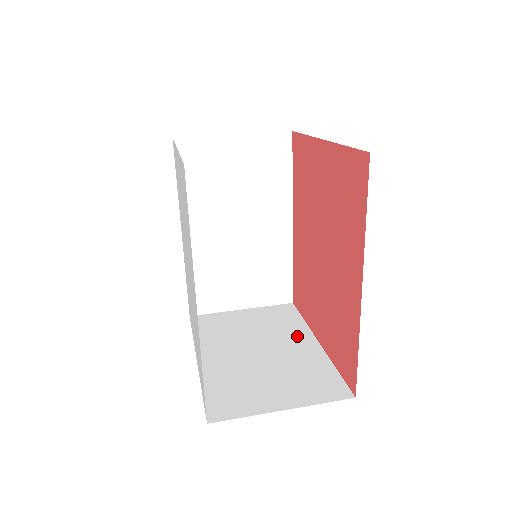
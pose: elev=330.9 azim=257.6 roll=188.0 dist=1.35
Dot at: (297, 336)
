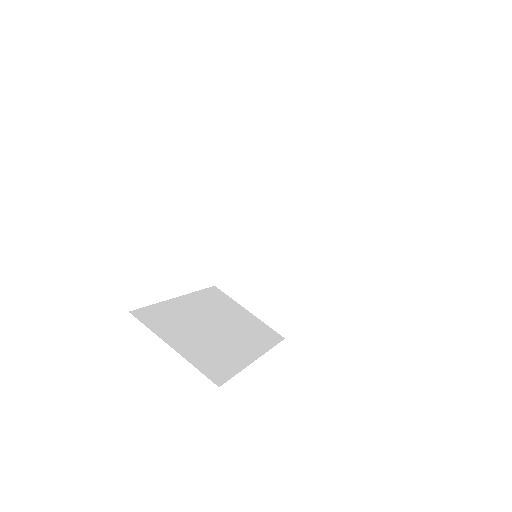
Dot at: (251, 345)
